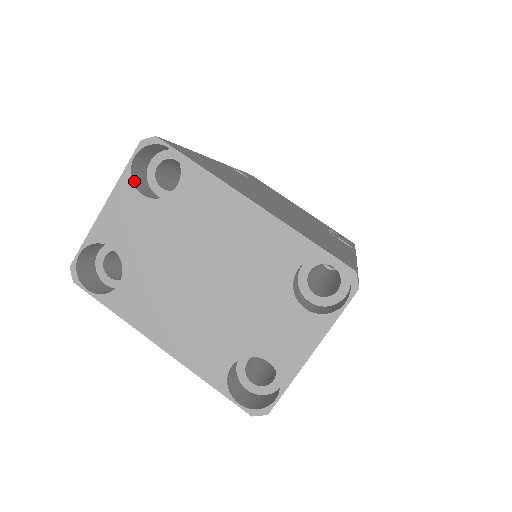
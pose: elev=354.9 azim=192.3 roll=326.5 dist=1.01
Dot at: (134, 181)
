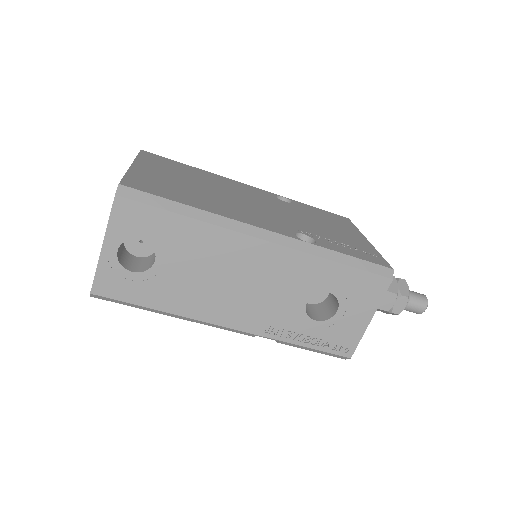
Dot at: occluded
